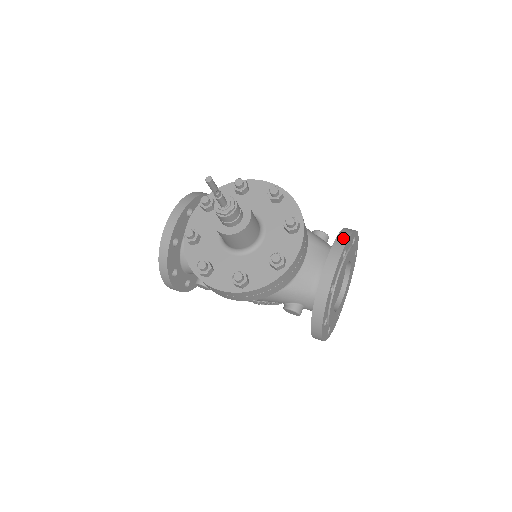
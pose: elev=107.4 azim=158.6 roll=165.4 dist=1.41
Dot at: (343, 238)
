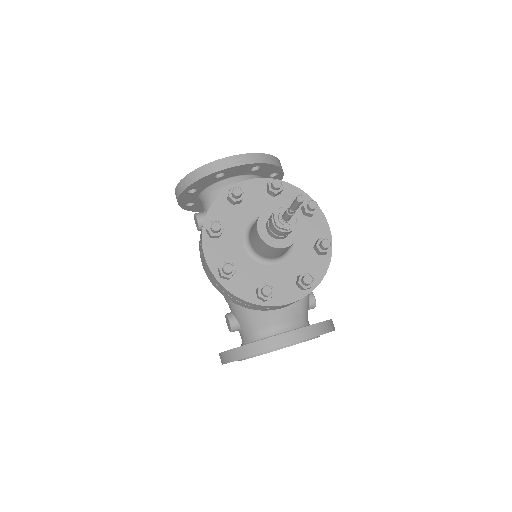
Dot at: (322, 329)
